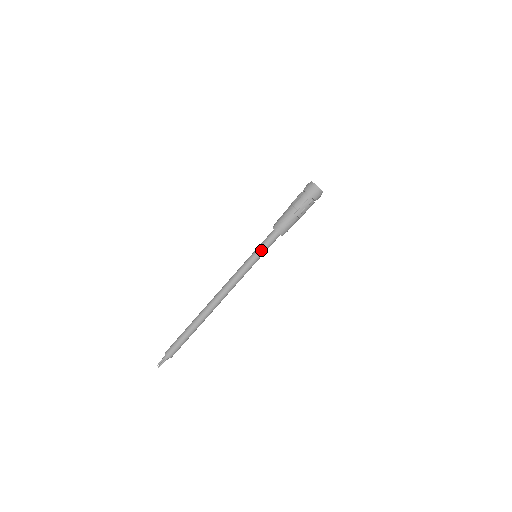
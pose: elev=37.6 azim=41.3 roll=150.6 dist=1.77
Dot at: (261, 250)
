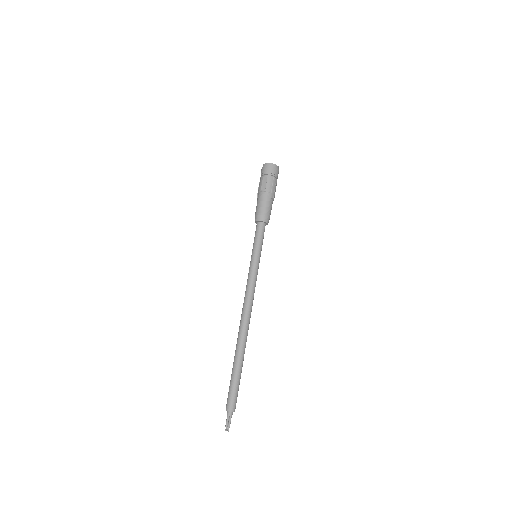
Dot at: (259, 247)
